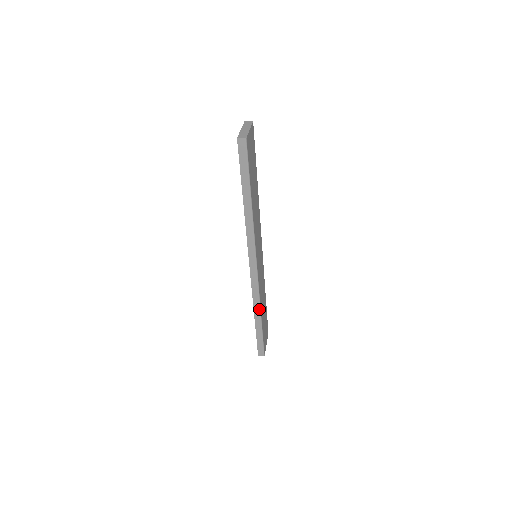
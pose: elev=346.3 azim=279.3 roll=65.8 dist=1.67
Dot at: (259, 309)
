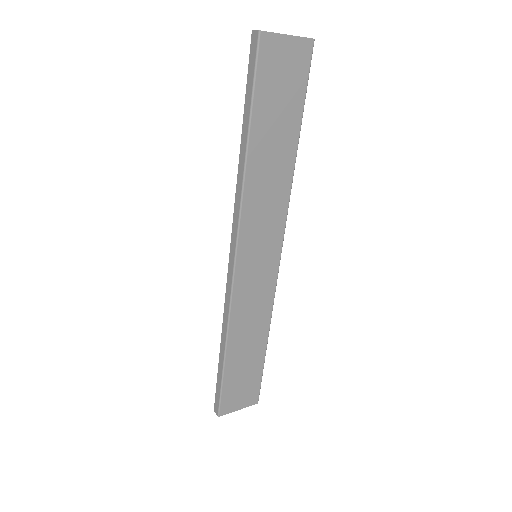
Dot at: (226, 334)
